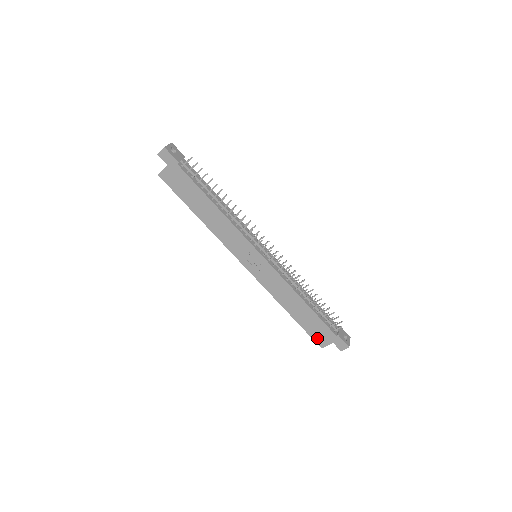
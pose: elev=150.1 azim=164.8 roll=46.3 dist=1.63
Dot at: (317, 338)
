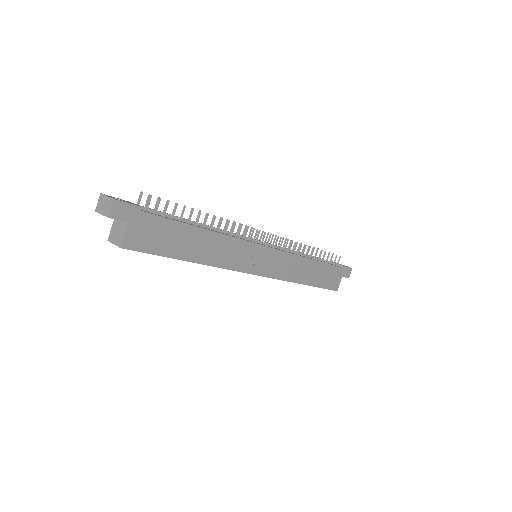
Dot at: (331, 285)
